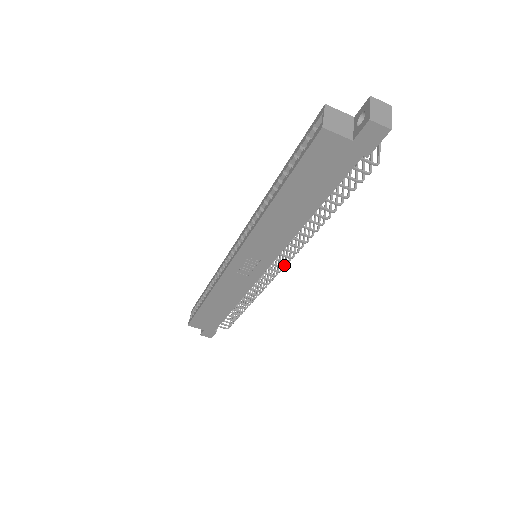
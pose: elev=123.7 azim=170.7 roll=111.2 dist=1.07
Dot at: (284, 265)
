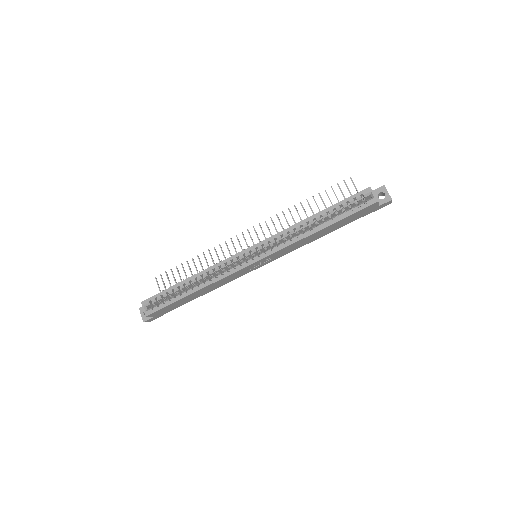
Dot at: occluded
